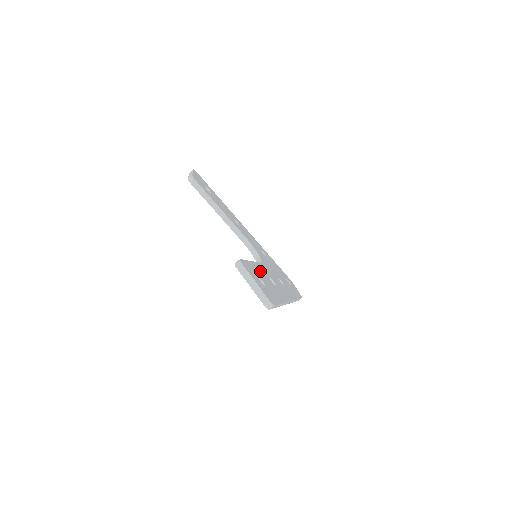
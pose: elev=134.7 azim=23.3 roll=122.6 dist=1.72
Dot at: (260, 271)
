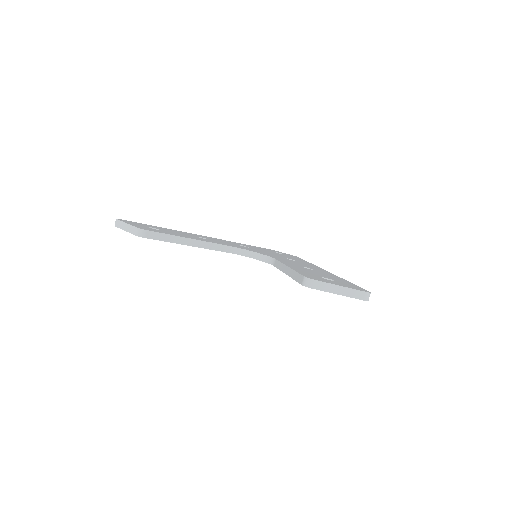
Dot at: (301, 269)
